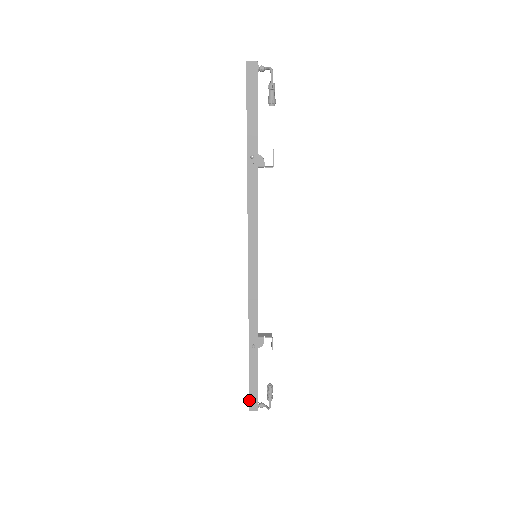
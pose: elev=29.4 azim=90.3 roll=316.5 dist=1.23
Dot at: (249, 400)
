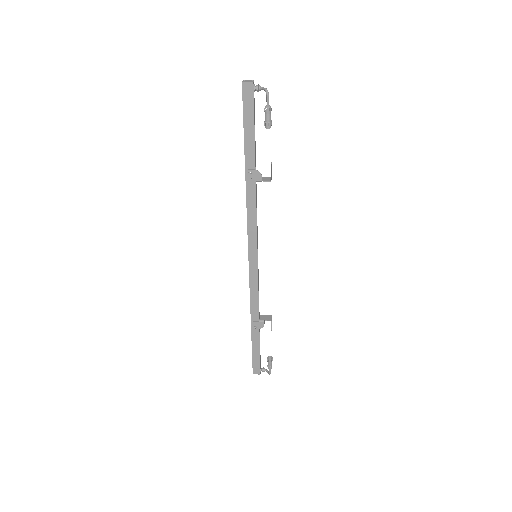
Dot at: (252, 366)
